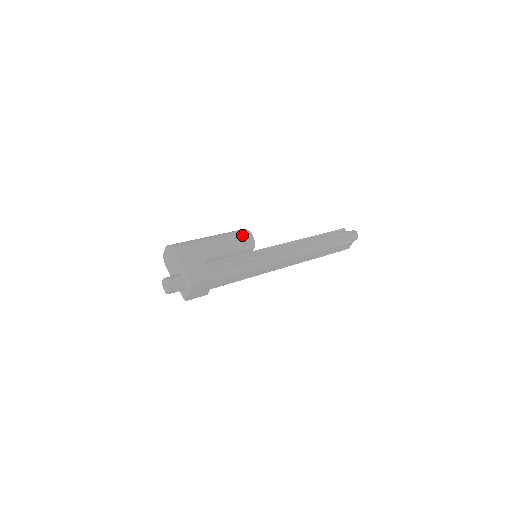
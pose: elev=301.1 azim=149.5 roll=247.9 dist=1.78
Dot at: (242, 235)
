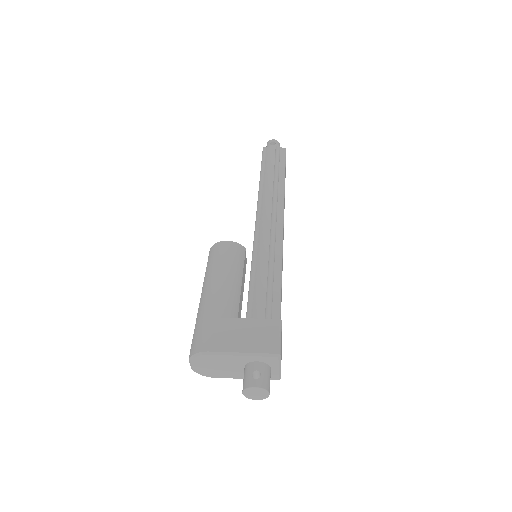
Dot at: (225, 253)
